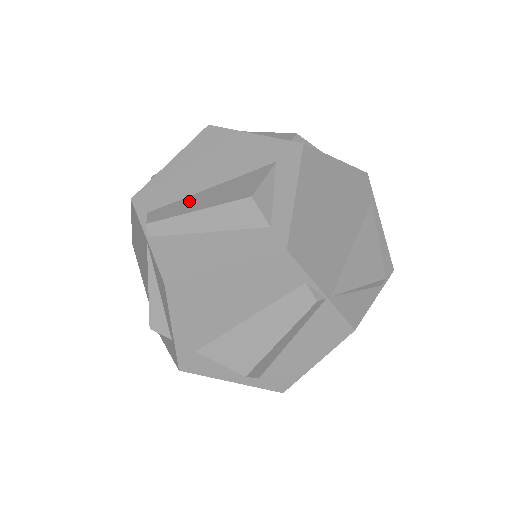
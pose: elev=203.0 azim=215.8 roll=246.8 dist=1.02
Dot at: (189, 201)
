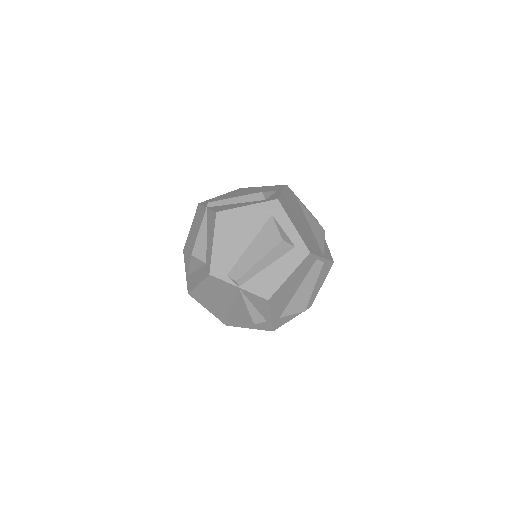
Dot at: (247, 258)
